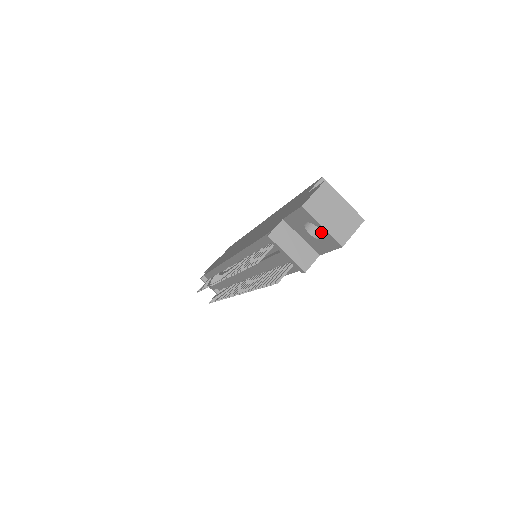
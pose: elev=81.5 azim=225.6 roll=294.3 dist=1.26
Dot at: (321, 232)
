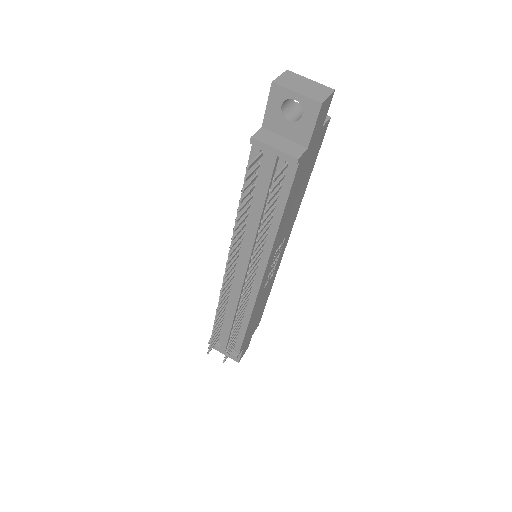
Dot at: (300, 117)
